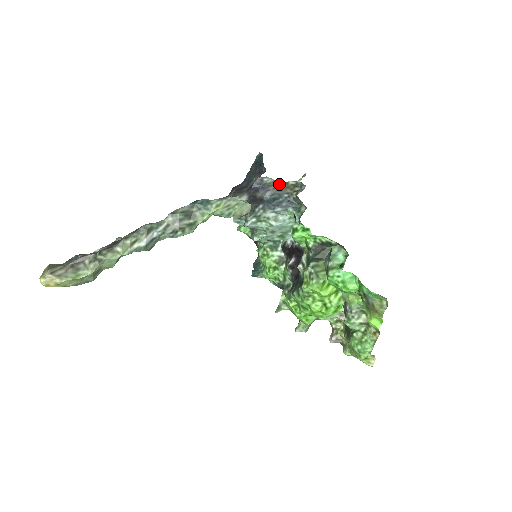
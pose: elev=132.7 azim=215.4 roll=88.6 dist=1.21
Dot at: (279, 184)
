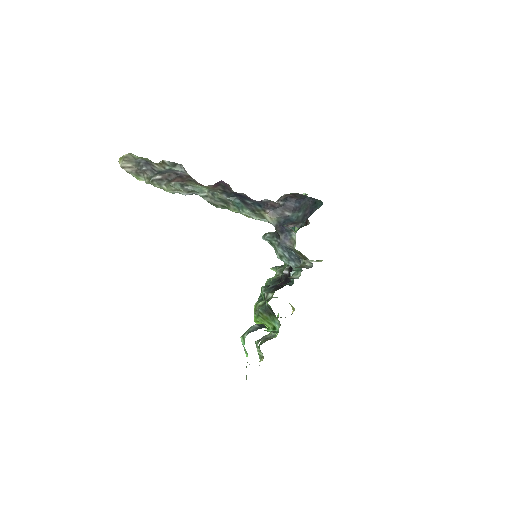
Dot at: occluded
